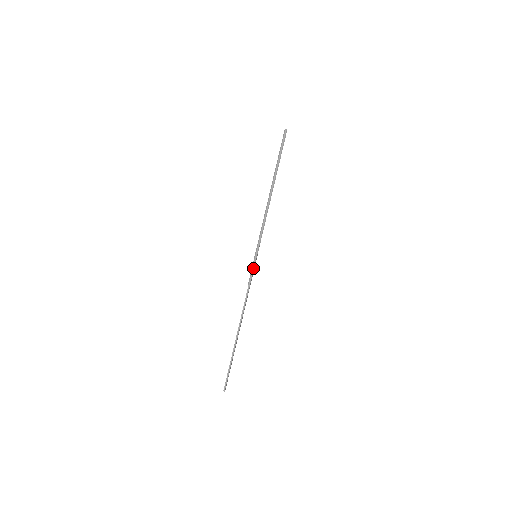
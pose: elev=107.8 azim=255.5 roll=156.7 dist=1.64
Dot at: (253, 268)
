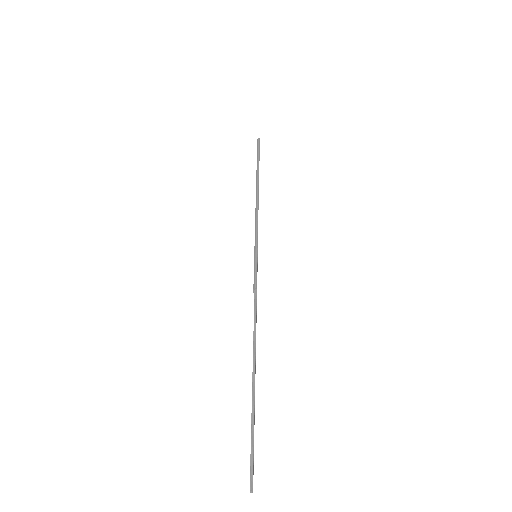
Dot at: (256, 266)
